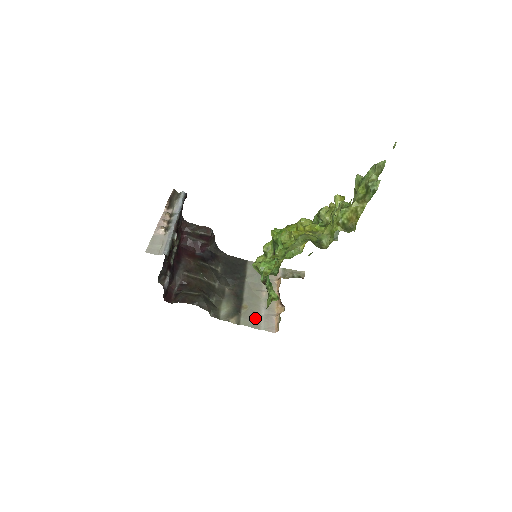
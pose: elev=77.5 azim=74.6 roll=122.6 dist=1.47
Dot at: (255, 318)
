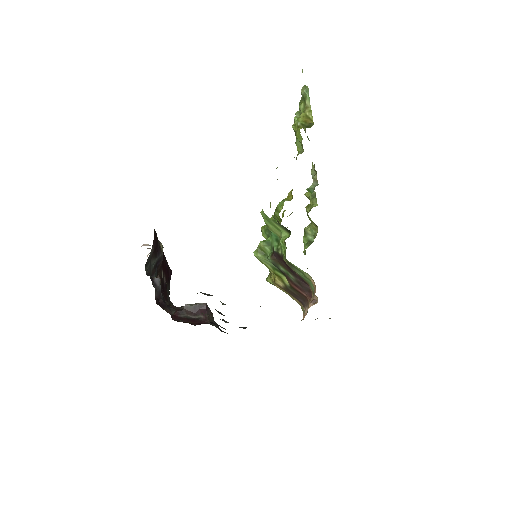
Dot at: occluded
